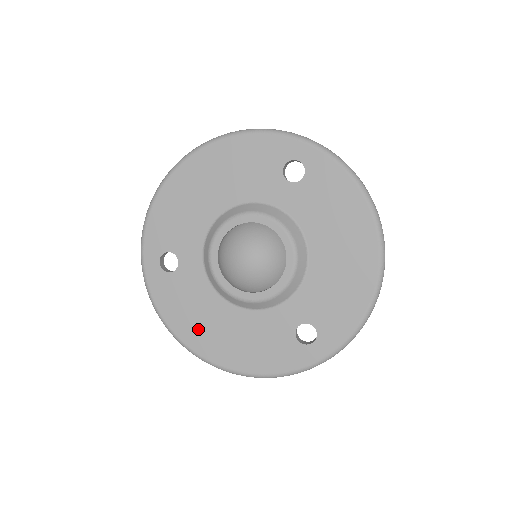
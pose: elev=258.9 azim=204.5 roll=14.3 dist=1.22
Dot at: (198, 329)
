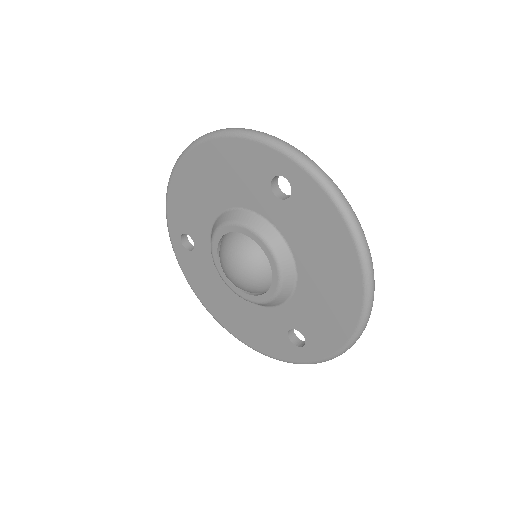
Dot at: (215, 302)
